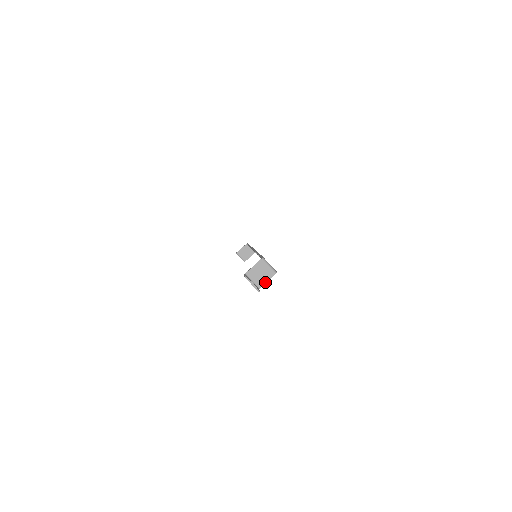
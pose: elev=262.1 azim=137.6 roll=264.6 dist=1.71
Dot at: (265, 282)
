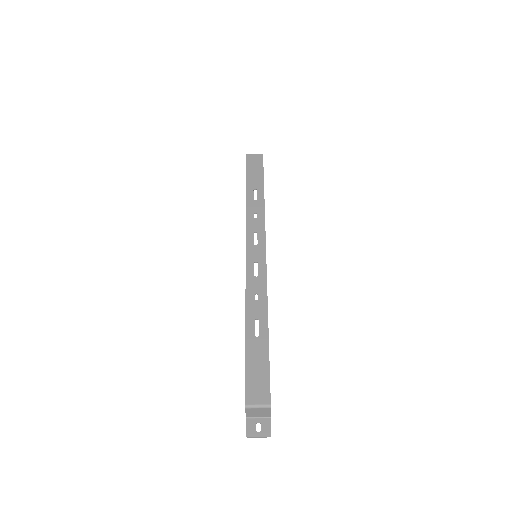
Dot at: (269, 413)
